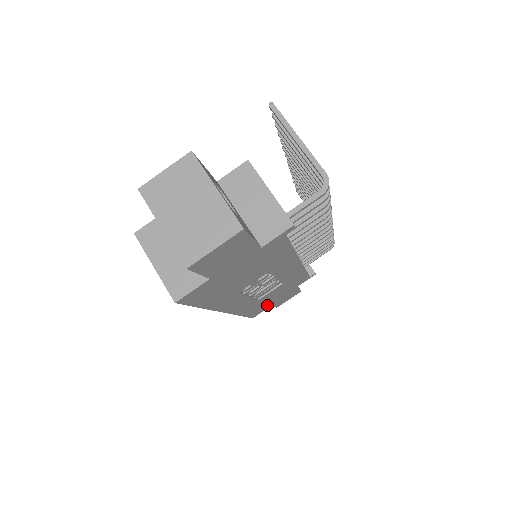
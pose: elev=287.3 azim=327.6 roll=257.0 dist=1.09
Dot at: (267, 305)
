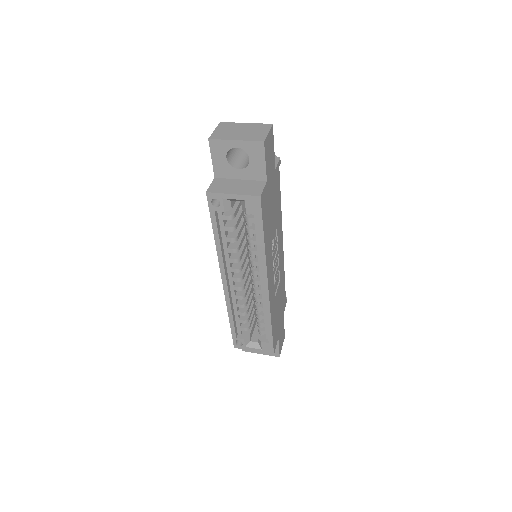
Dot at: (277, 331)
